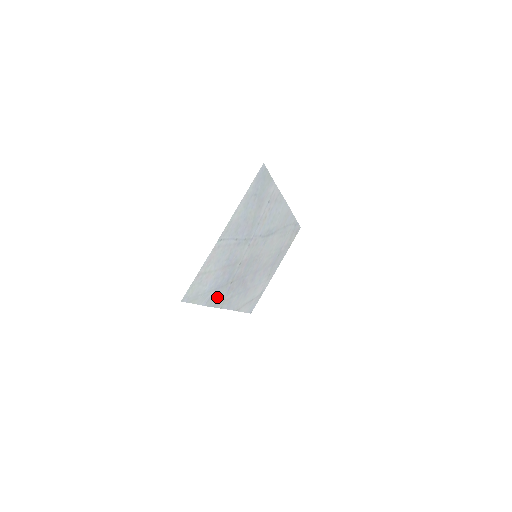
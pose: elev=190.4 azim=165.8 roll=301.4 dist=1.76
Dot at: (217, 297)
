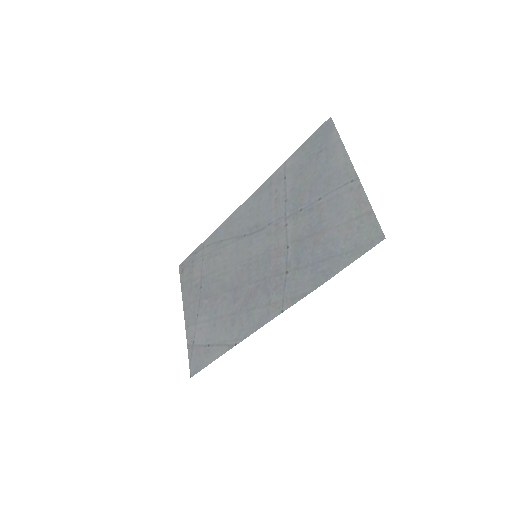
Dot at: (305, 282)
